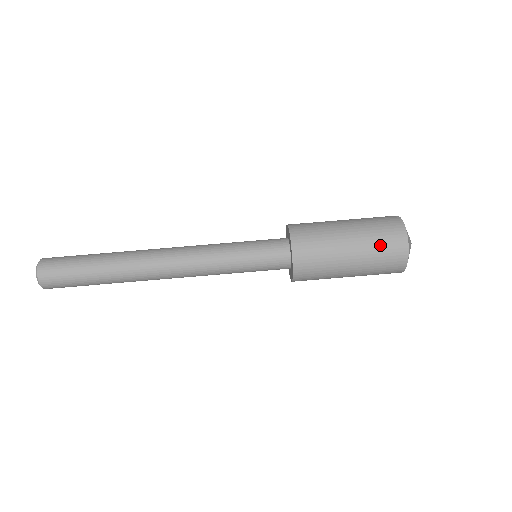
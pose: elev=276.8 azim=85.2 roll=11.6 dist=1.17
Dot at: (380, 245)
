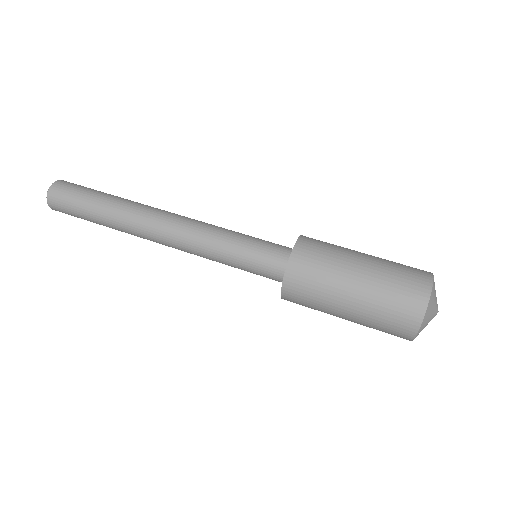
Dot at: (388, 307)
